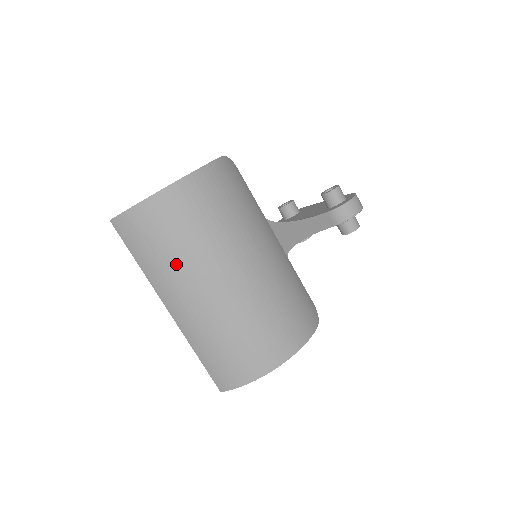
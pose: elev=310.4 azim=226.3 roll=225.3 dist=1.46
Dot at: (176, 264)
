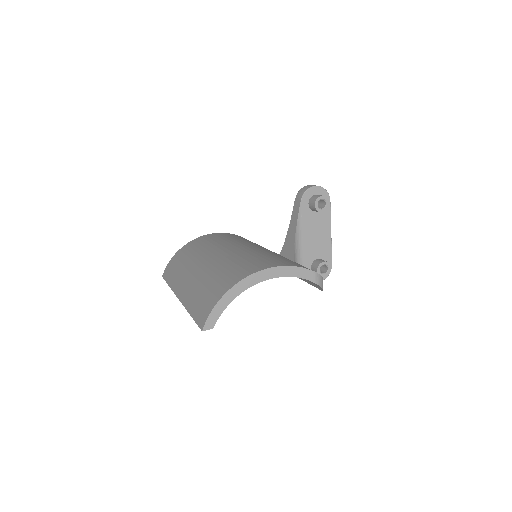
Dot at: (188, 263)
